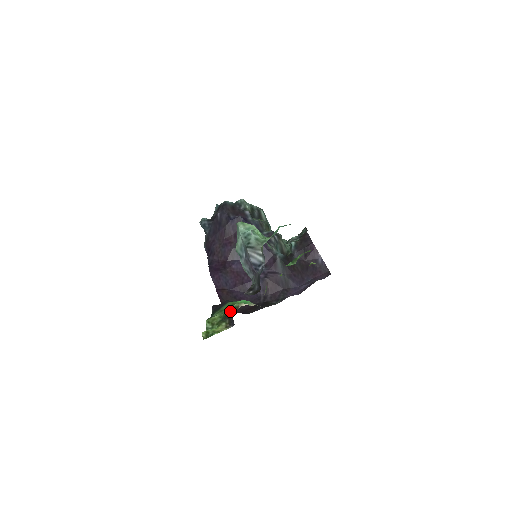
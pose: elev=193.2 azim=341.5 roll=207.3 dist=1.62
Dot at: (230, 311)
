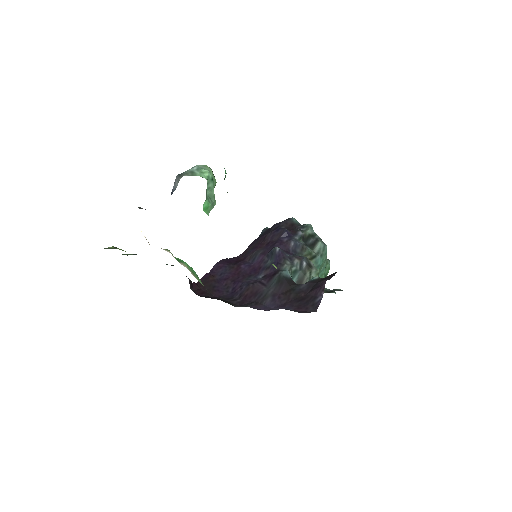
Dot at: occluded
